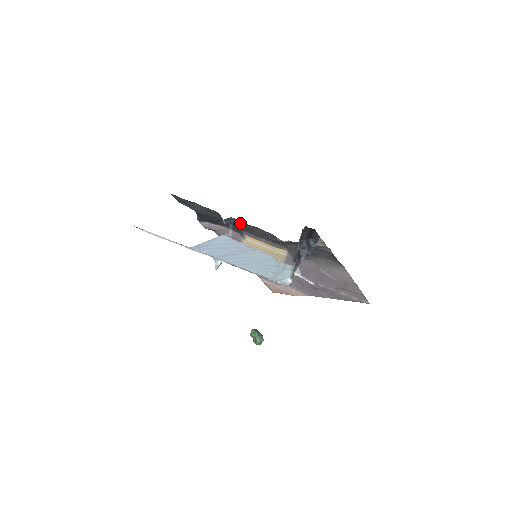
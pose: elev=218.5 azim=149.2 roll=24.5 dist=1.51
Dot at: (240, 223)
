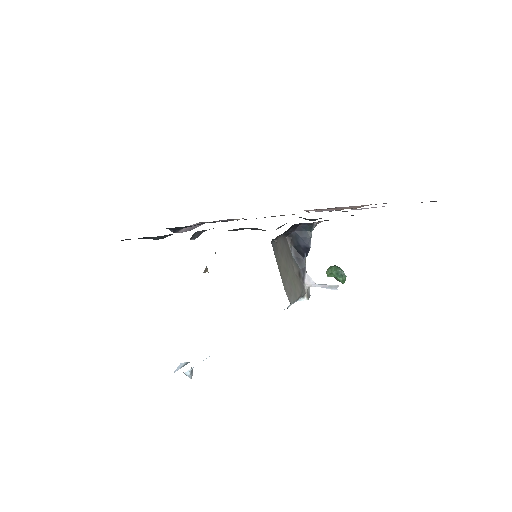
Dot at: occluded
